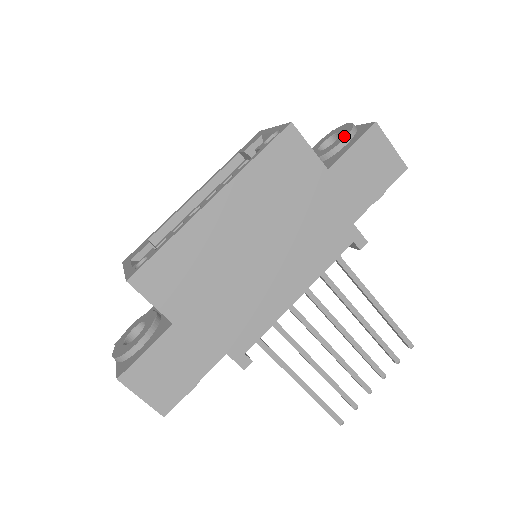
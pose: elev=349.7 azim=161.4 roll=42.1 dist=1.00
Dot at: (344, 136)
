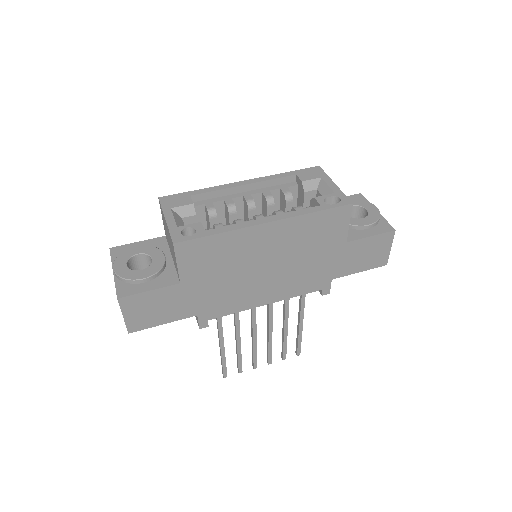
Dot at: (370, 222)
